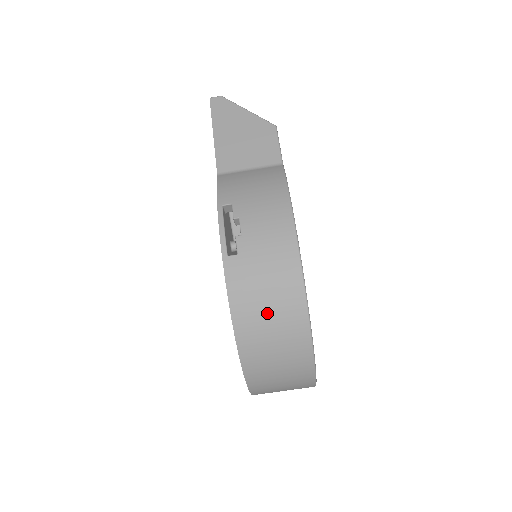
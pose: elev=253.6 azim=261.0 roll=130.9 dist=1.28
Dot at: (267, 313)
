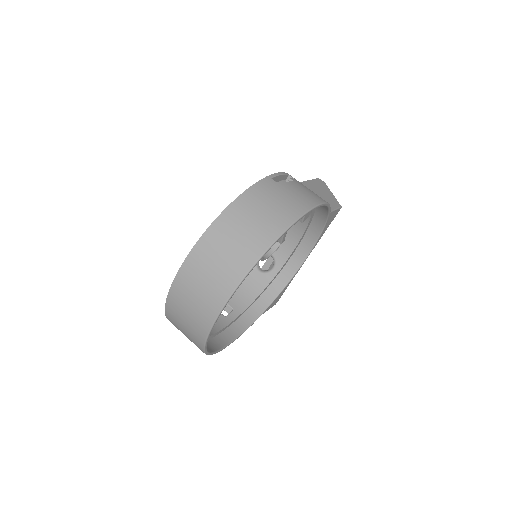
Dot at: (260, 212)
